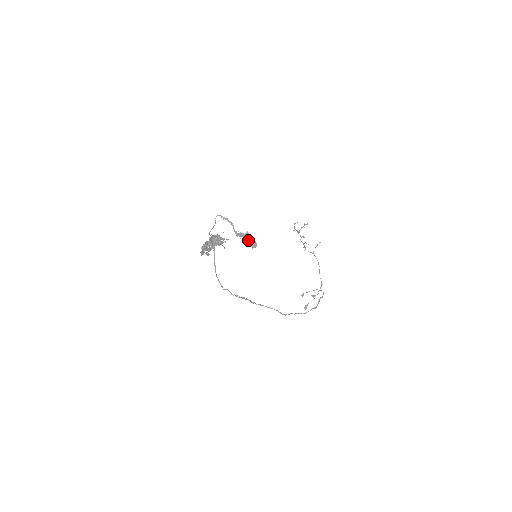
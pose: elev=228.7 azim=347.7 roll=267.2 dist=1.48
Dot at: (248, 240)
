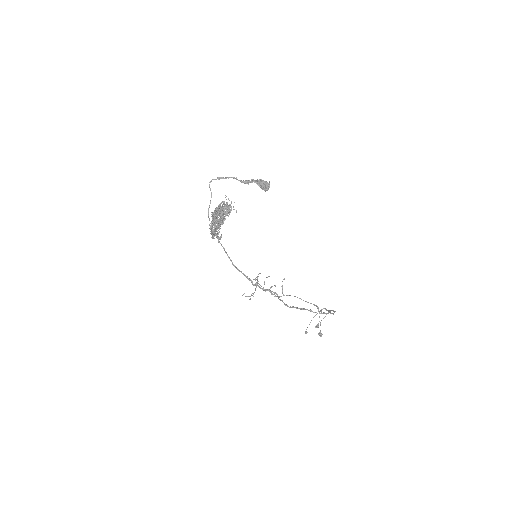
Dot at: (259, 183)
